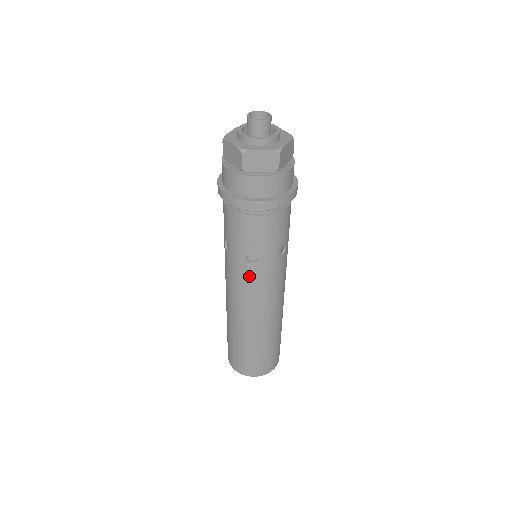
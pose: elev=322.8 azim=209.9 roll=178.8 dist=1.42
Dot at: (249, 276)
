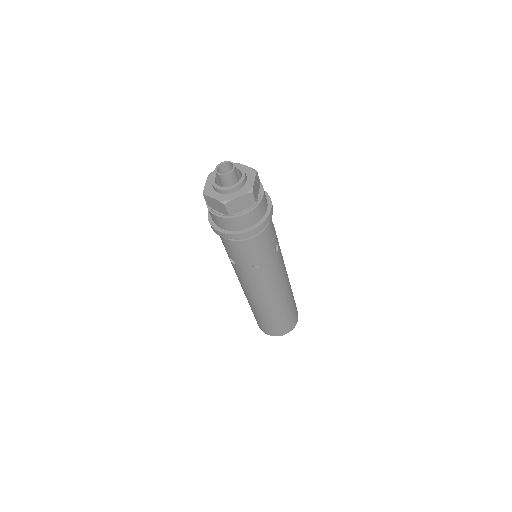
Dot at: (236, 271)
